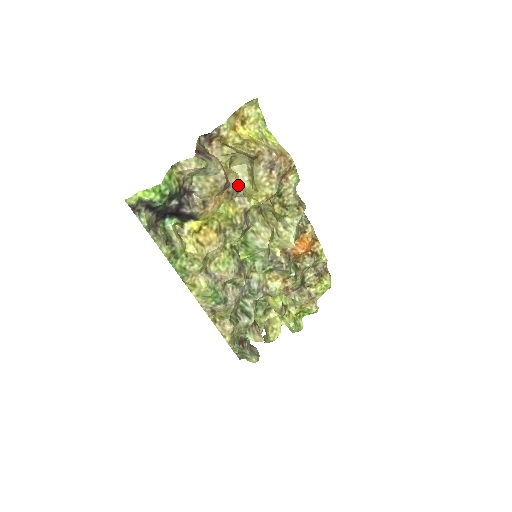
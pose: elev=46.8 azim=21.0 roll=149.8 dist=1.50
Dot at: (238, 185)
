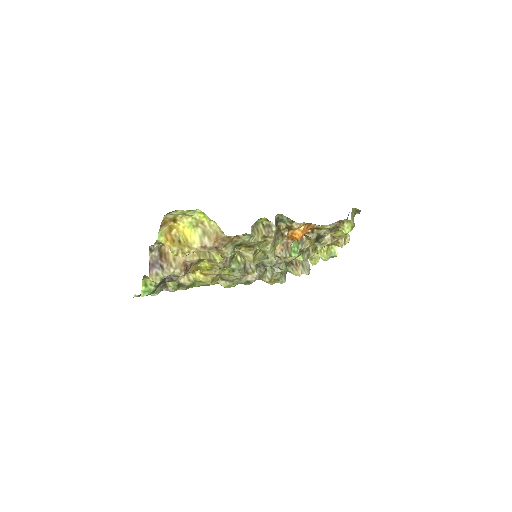
Dot at: (199, 259)
